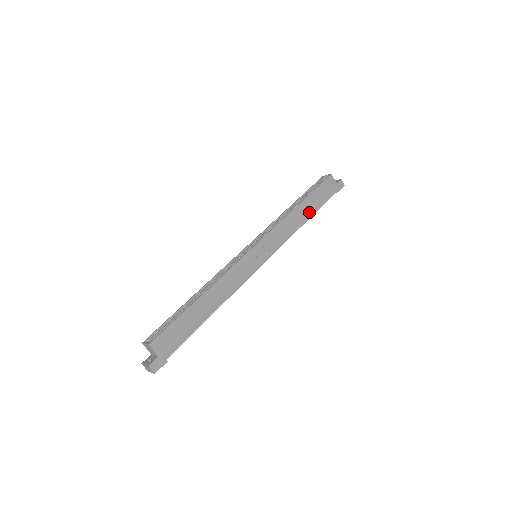
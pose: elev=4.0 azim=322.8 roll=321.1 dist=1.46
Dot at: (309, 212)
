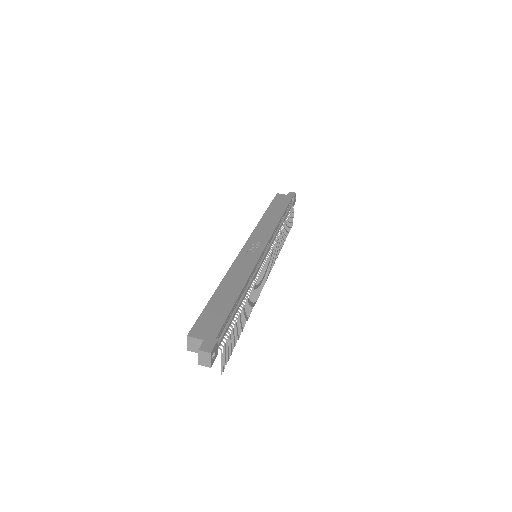
Dot at: (278, 214)
